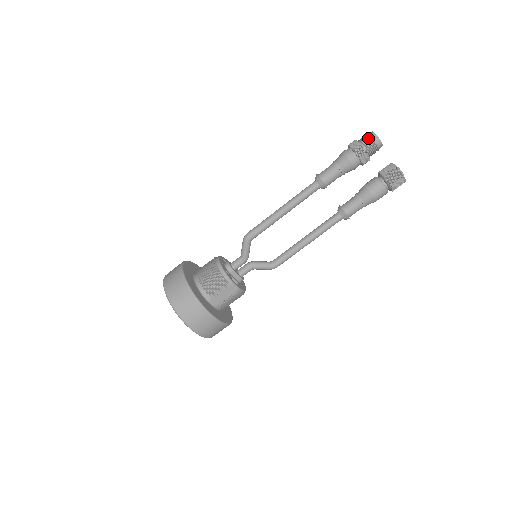
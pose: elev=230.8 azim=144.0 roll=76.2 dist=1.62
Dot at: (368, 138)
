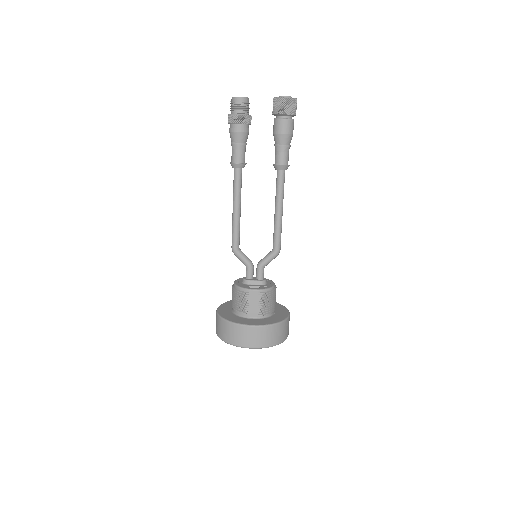
Dot at: (231, 105)
